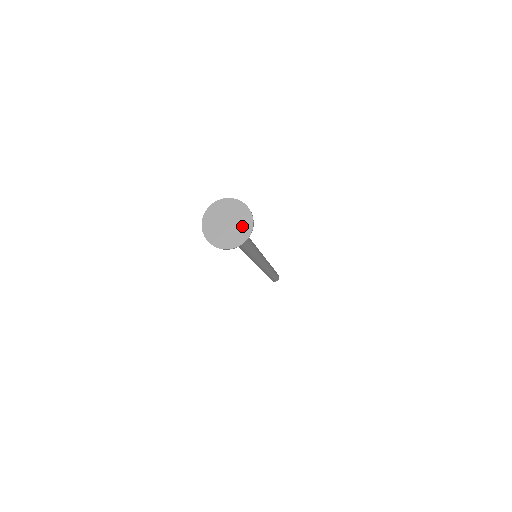
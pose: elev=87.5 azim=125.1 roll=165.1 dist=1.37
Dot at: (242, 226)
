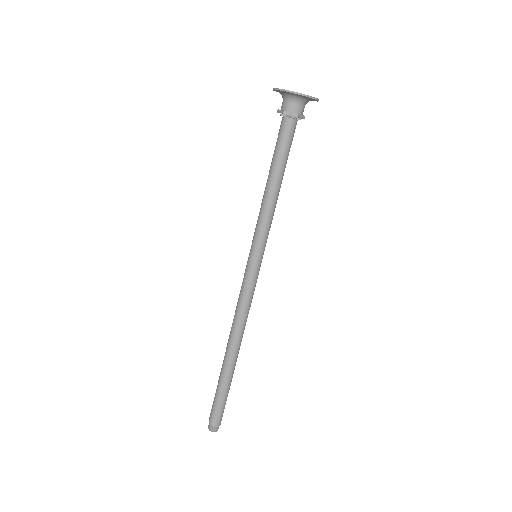
Dot at: occluded
